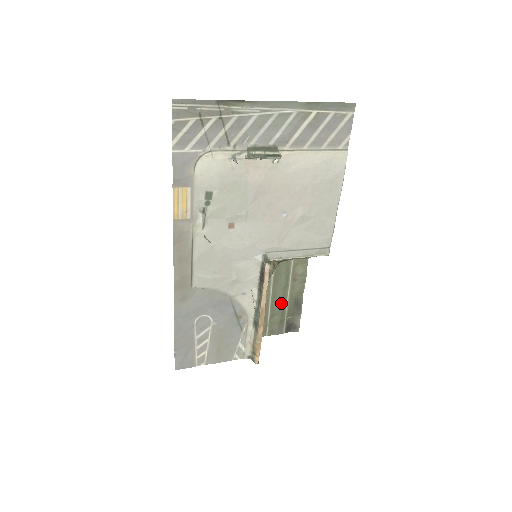
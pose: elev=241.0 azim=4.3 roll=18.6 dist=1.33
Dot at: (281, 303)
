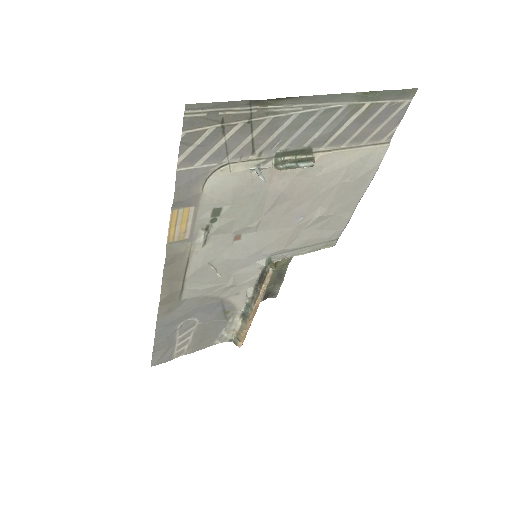
Dot at: occluded
